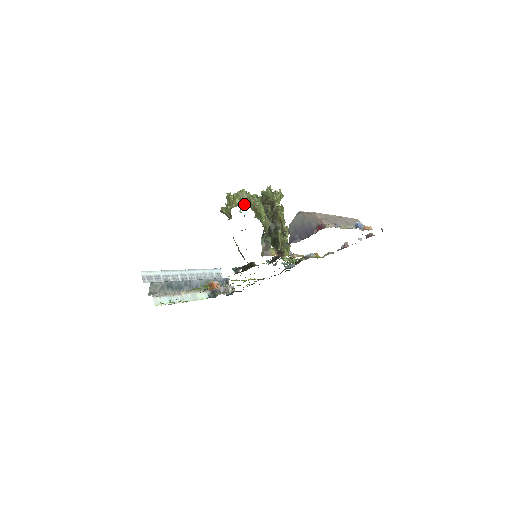
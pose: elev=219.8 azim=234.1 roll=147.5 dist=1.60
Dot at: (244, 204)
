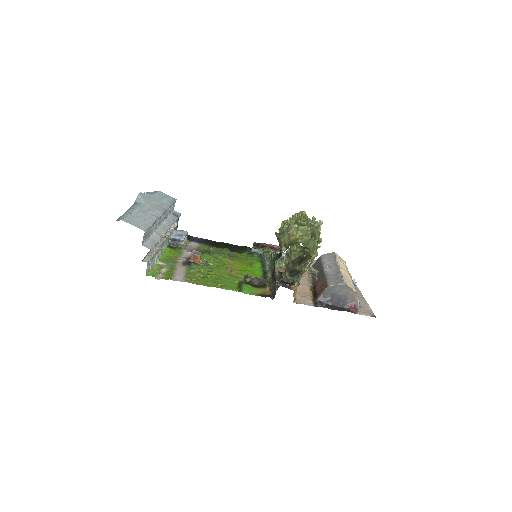
Dot at: (302, 242)
